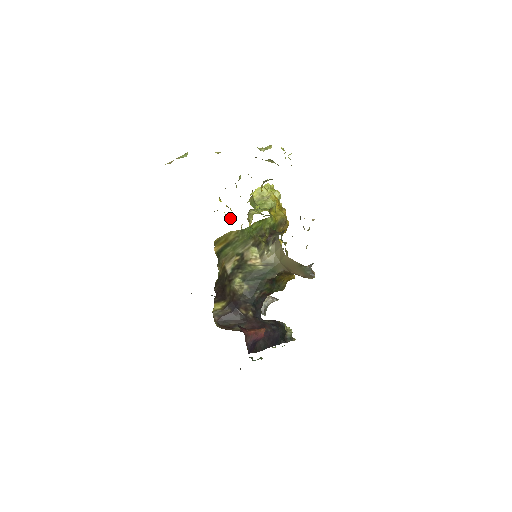
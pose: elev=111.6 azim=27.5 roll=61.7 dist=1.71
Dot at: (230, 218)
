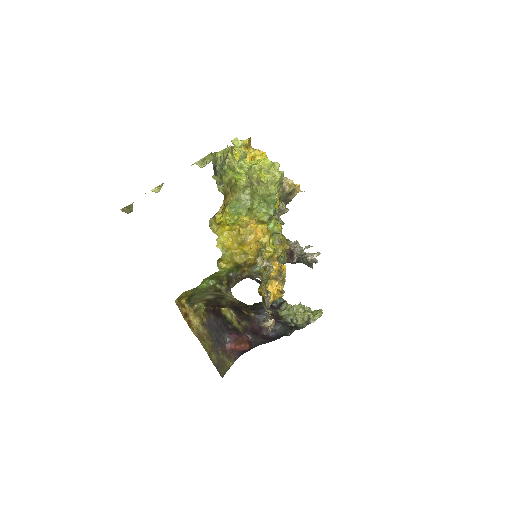
Dot at: occluded
